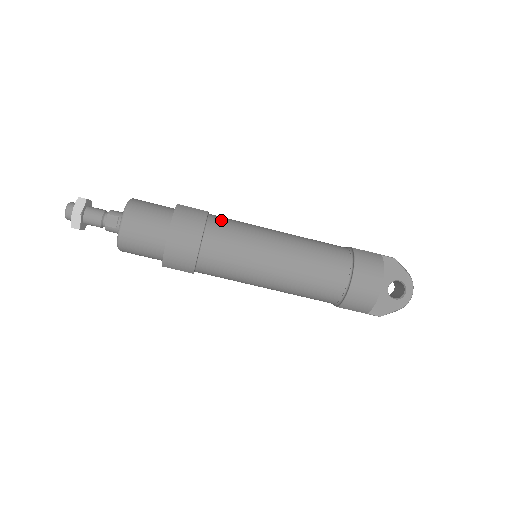
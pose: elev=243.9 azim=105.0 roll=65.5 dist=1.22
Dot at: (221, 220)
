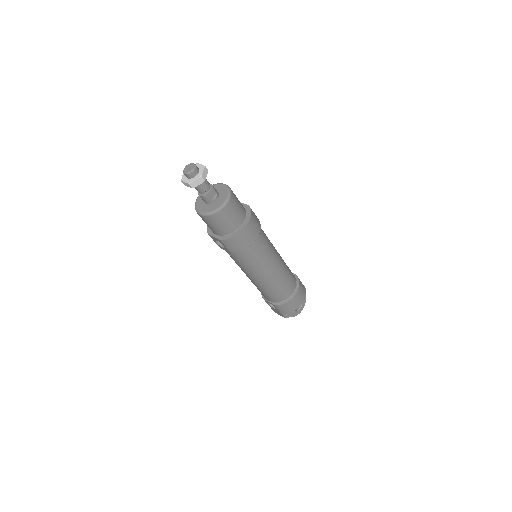
Dot at: occluded
